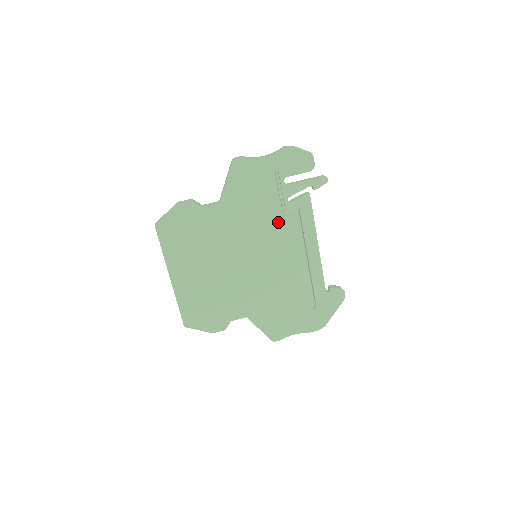
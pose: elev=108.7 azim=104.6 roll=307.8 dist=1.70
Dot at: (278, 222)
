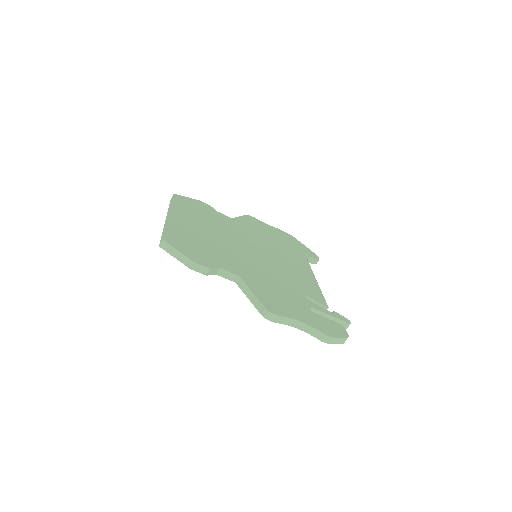
Dot at: occluded
